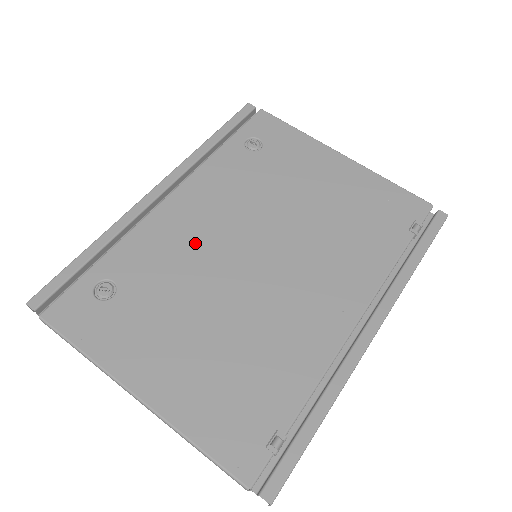
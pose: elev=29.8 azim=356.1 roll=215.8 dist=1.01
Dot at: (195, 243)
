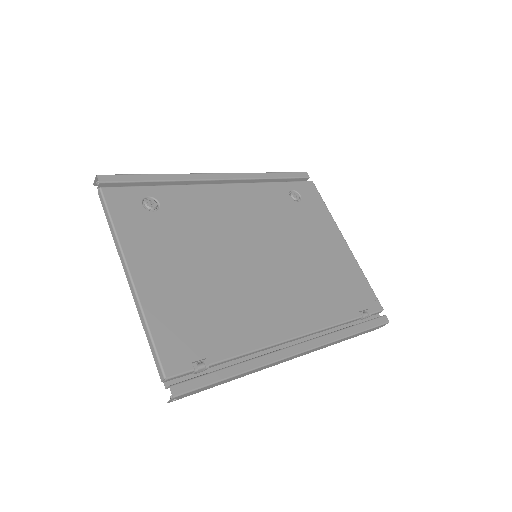
Dot at: (224, 221)
